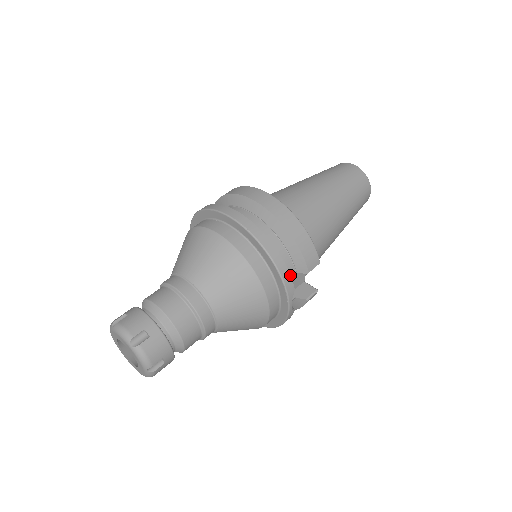
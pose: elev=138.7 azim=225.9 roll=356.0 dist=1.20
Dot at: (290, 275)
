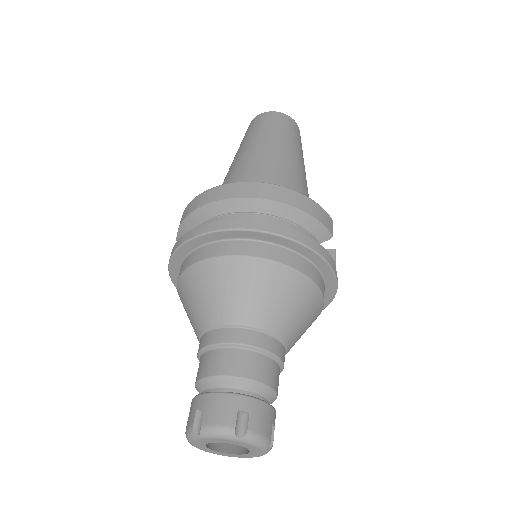
Dot at: (325, 249)
